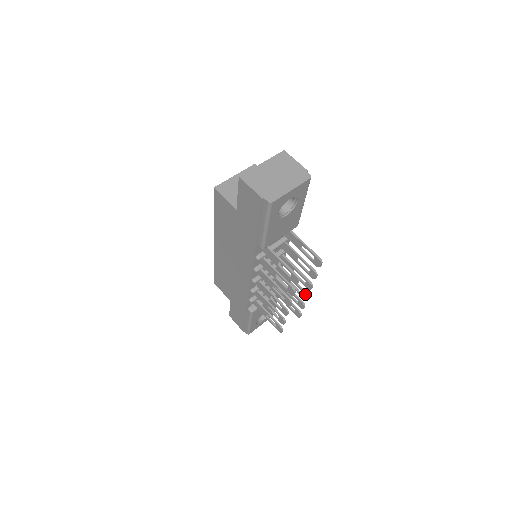
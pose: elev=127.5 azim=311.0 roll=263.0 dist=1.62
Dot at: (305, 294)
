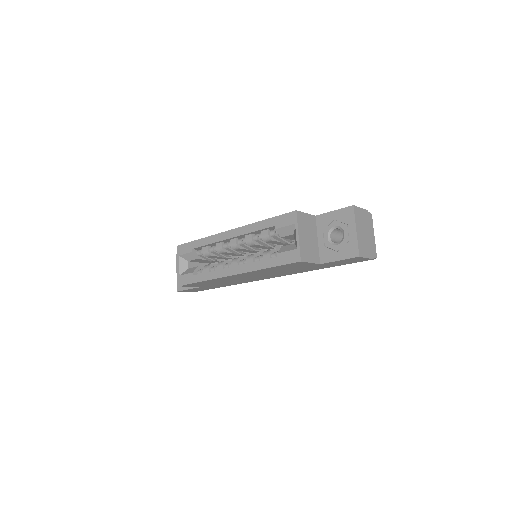
Dot at: occluded
